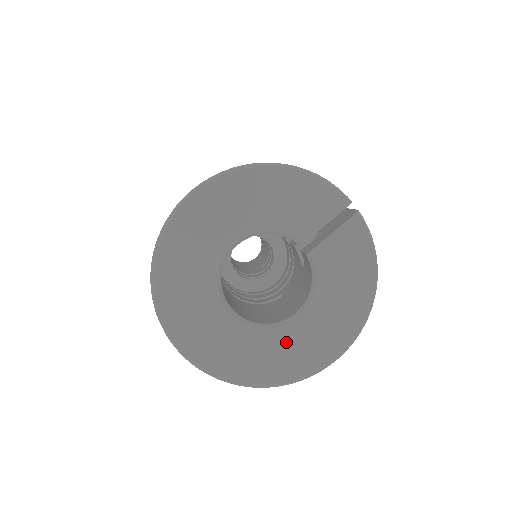
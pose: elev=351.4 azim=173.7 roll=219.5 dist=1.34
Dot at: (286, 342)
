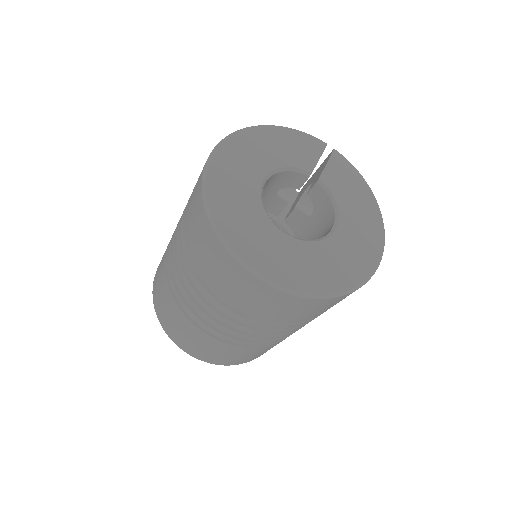
Dot at: (339, 249)
